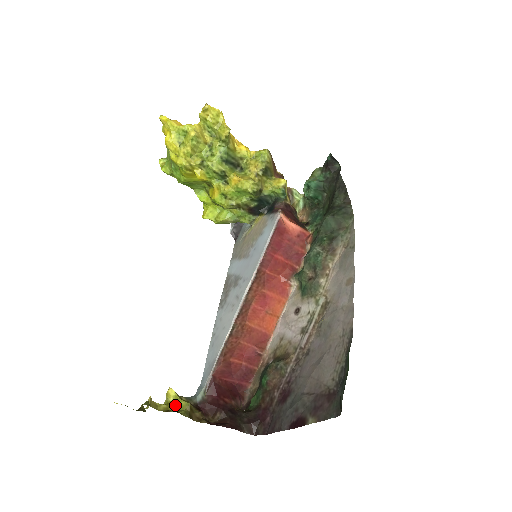
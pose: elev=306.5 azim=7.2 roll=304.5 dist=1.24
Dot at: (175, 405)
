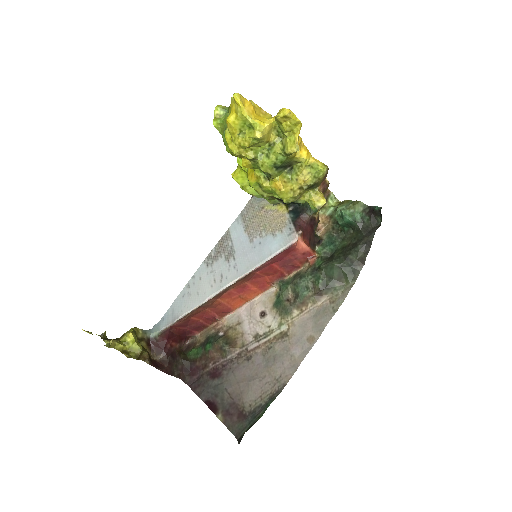
Dot at: (130, 346)
